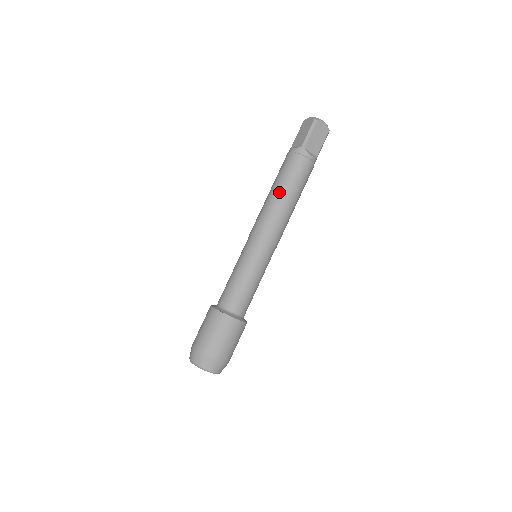
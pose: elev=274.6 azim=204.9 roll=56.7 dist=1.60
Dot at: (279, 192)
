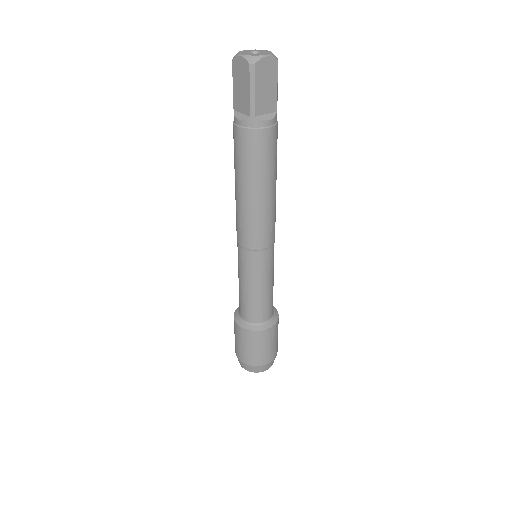
Dot at: (249, 190)
